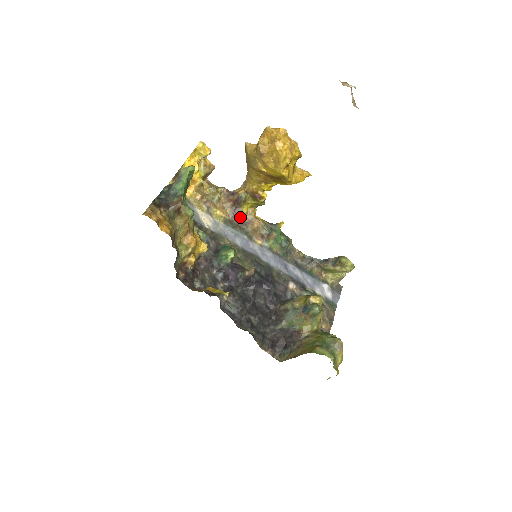
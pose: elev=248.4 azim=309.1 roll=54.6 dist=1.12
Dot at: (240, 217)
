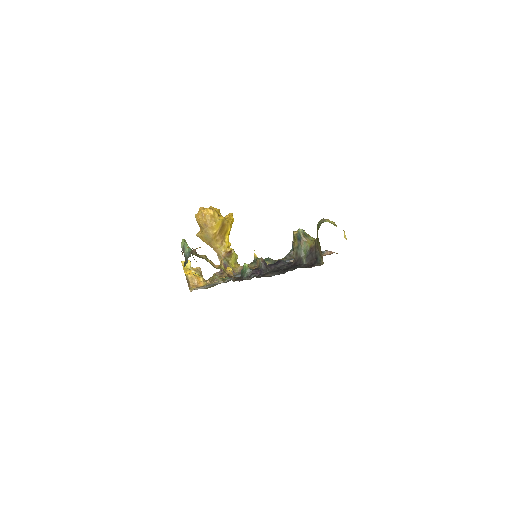
Dot at: (236, 272)
